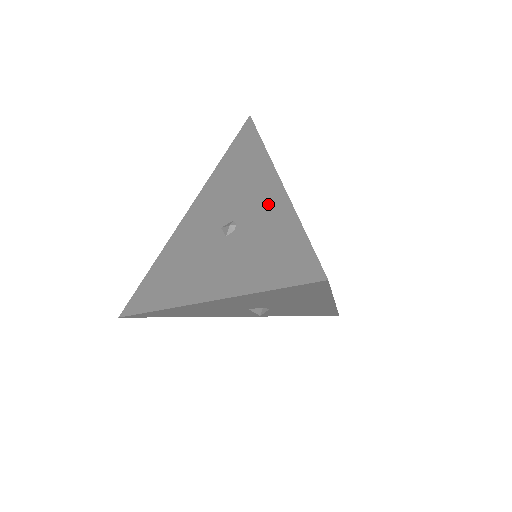
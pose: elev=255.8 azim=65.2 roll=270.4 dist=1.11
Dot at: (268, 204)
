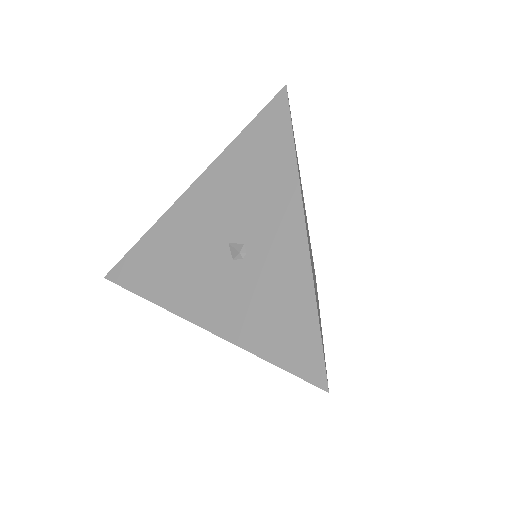
Dot at: (286, 252)
